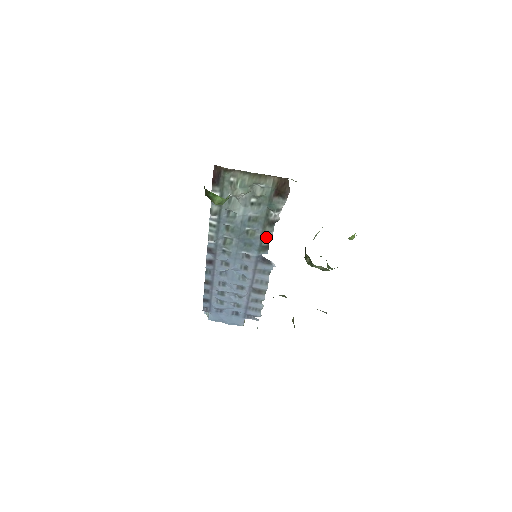
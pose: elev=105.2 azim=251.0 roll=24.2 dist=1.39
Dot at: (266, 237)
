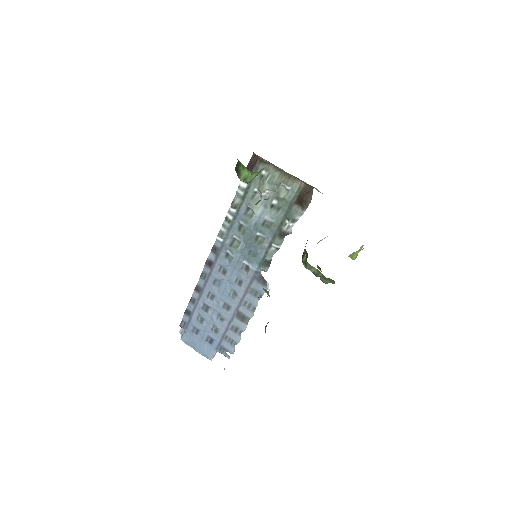
Dot at: (272, 250)
